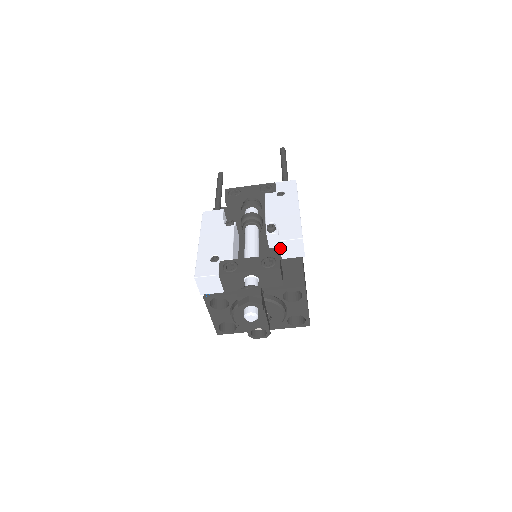
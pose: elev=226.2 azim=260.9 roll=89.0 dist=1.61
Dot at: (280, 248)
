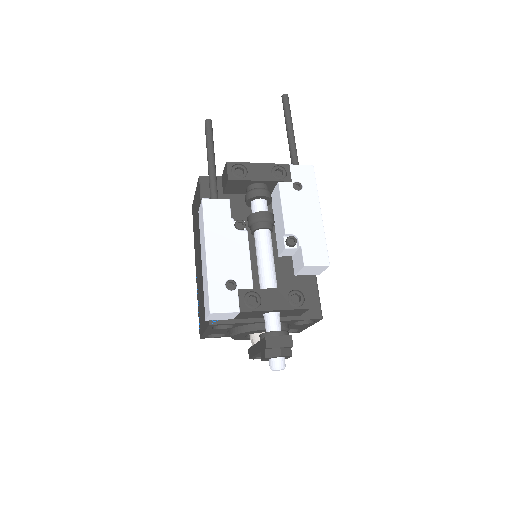
Dot at: (300, 270)
